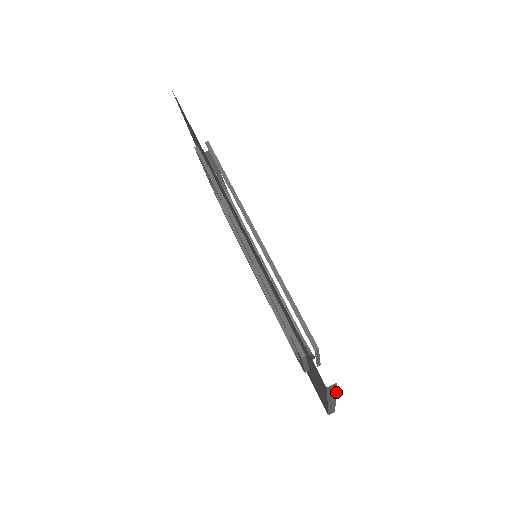
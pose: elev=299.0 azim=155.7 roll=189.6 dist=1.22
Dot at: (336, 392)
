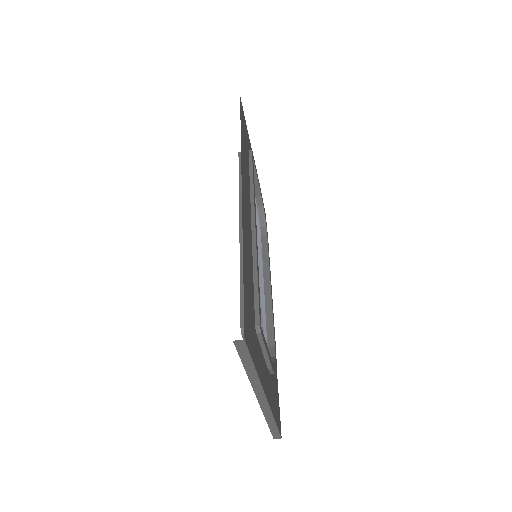
Dot at: (256, 371)
